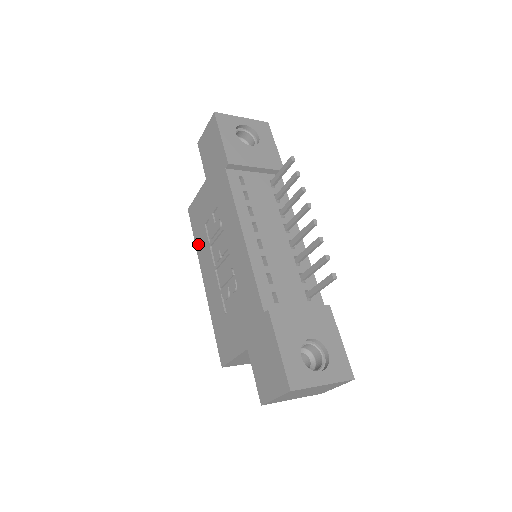
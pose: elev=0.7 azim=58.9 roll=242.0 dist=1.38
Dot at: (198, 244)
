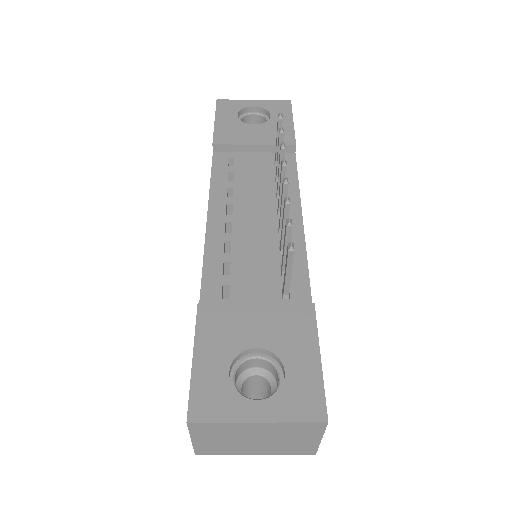
Dot at: occluded
